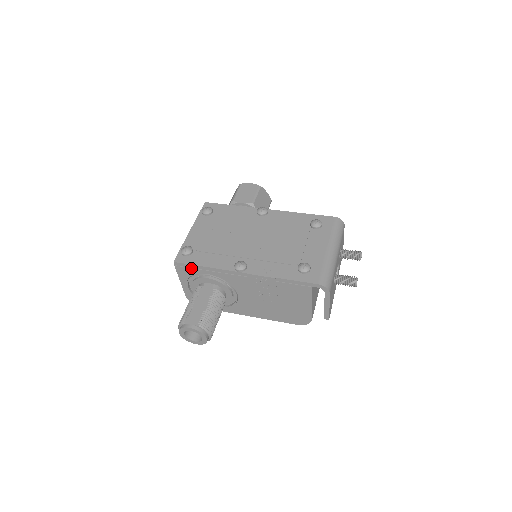
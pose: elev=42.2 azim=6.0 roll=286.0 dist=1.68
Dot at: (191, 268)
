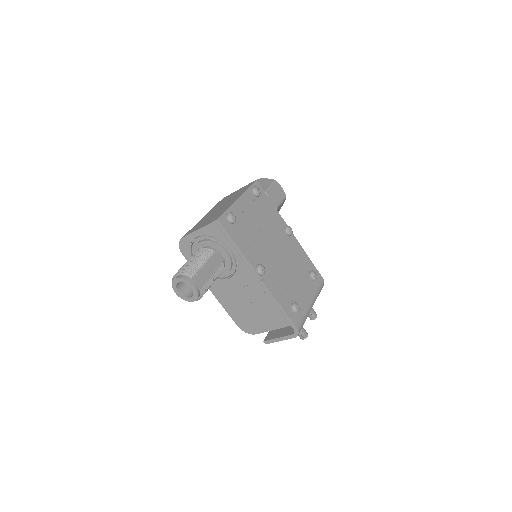
Dot at: (225, 236)
